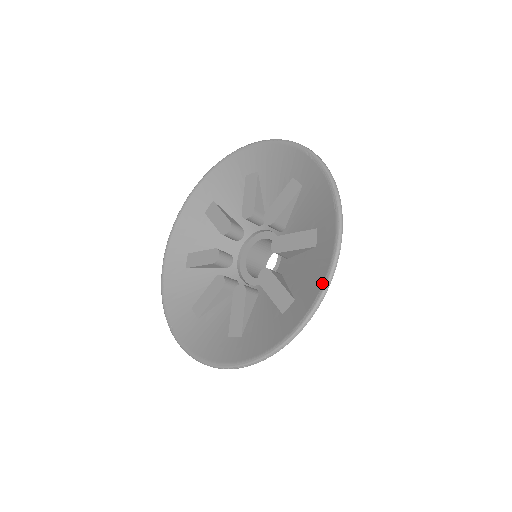
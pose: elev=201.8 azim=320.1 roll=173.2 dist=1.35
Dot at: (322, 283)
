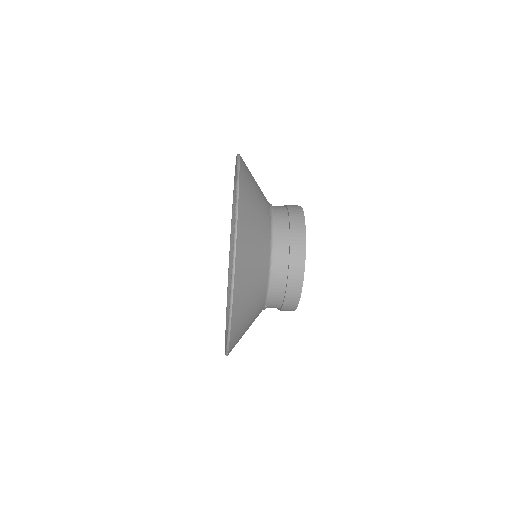
Dot at: occluded
